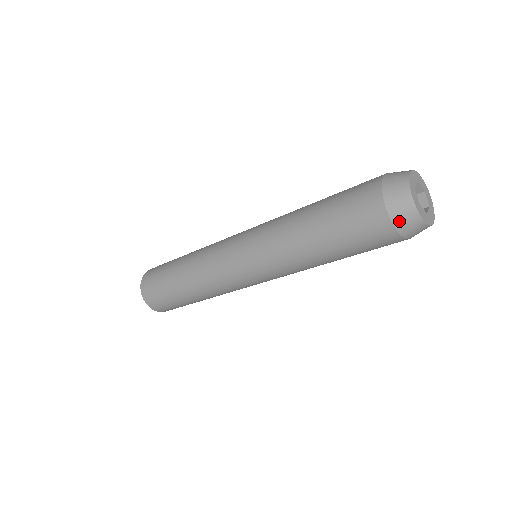
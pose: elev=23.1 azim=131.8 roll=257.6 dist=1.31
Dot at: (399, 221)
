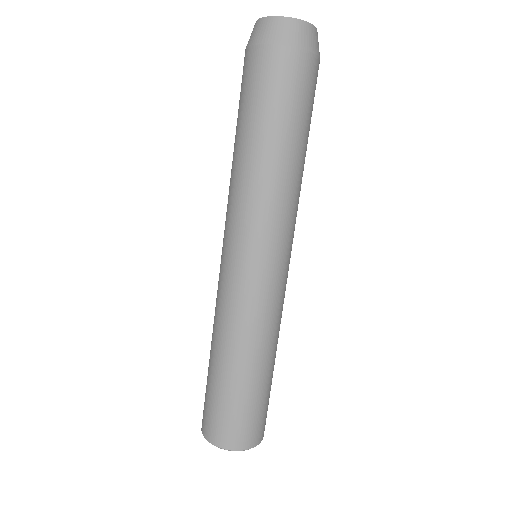
Dot at: (276, 38)
